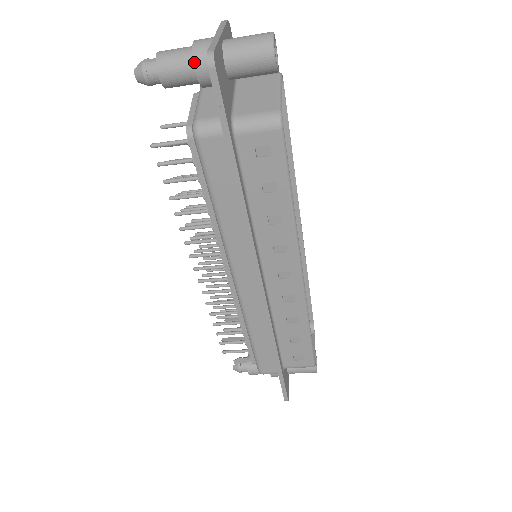
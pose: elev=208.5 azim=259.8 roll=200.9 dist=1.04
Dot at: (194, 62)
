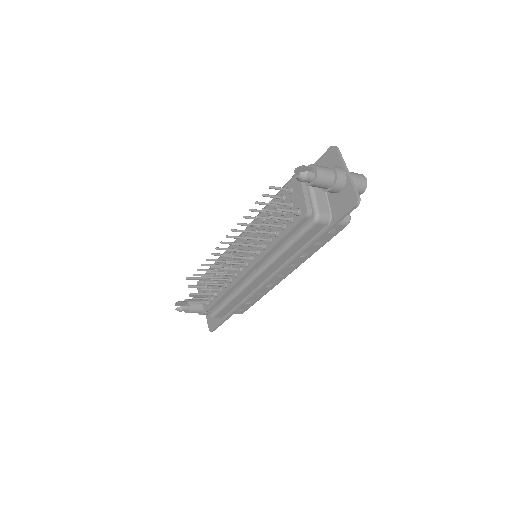
Dot at: (335, 185)
